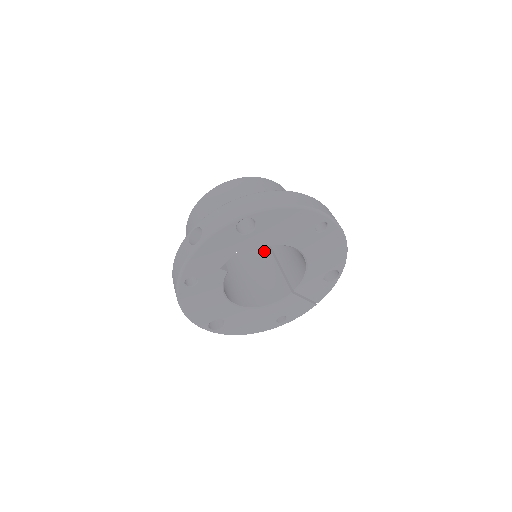
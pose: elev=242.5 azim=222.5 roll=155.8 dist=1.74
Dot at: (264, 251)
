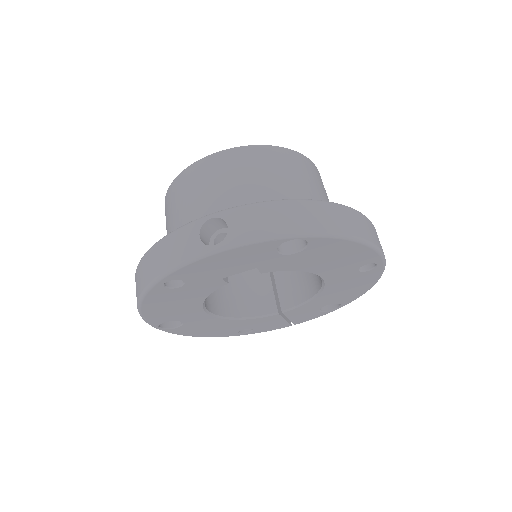
Dot at: occluded
